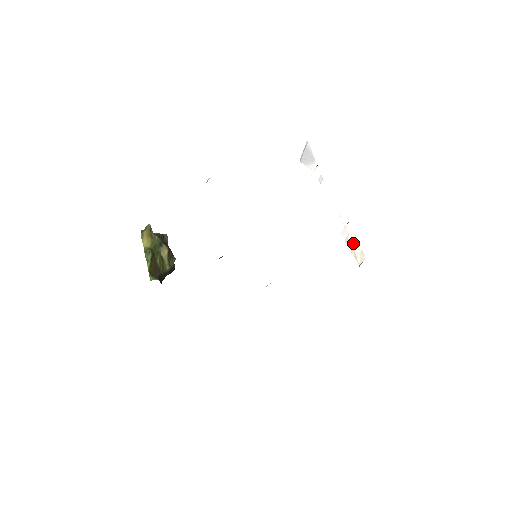
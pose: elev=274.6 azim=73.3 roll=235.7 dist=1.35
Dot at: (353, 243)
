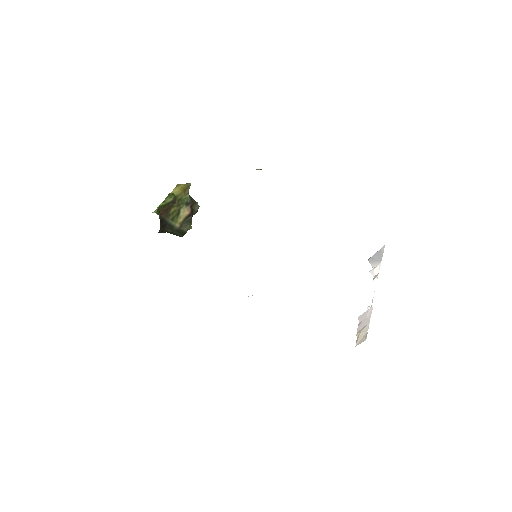
Dot at: (364, 326)
